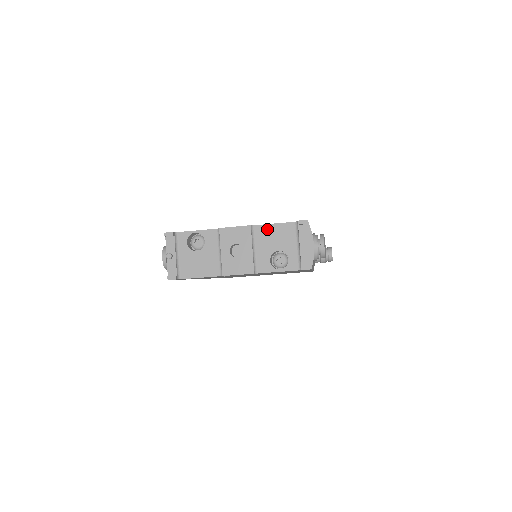
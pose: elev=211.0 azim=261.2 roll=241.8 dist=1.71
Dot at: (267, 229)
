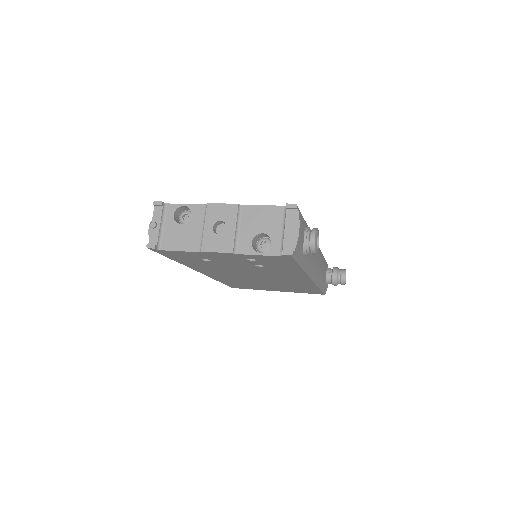
Dot at: (255, 210)
